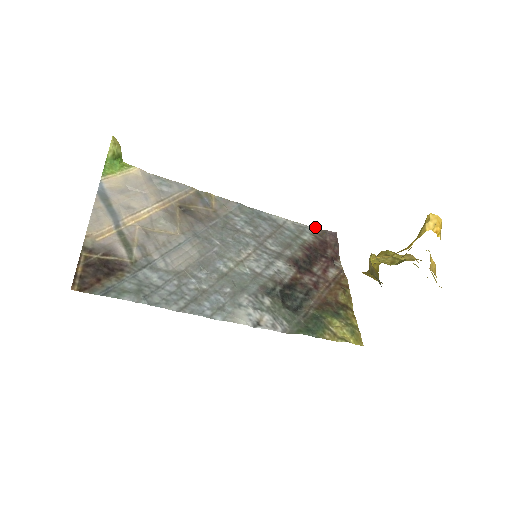
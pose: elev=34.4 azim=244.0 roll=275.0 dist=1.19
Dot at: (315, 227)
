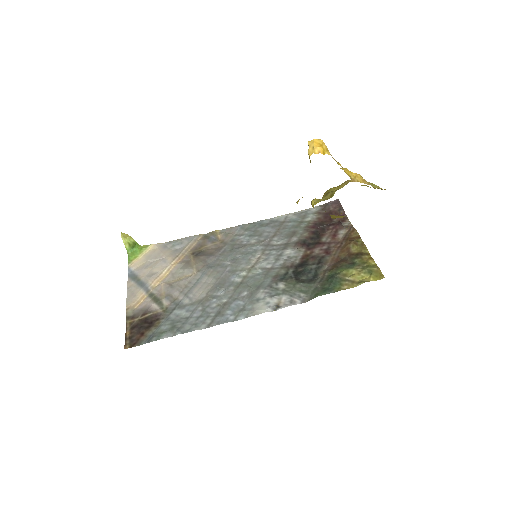
Dot at: (316, 206)
